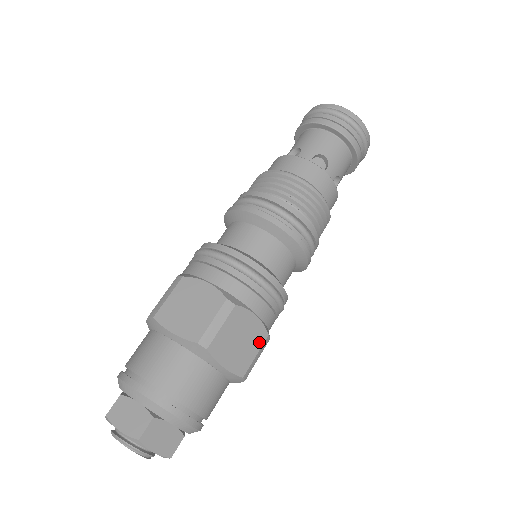
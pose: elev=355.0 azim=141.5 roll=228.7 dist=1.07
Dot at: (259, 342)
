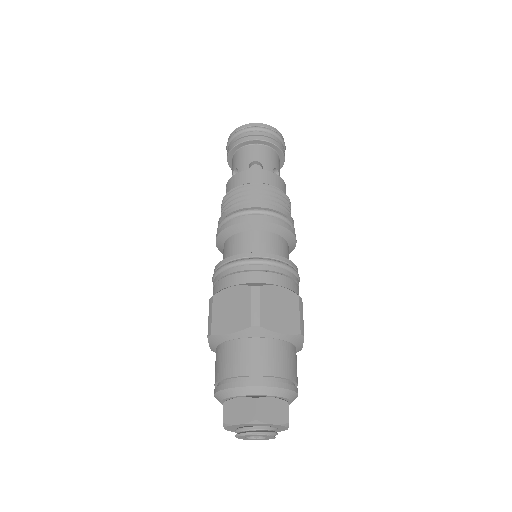
Dot at: occluded
